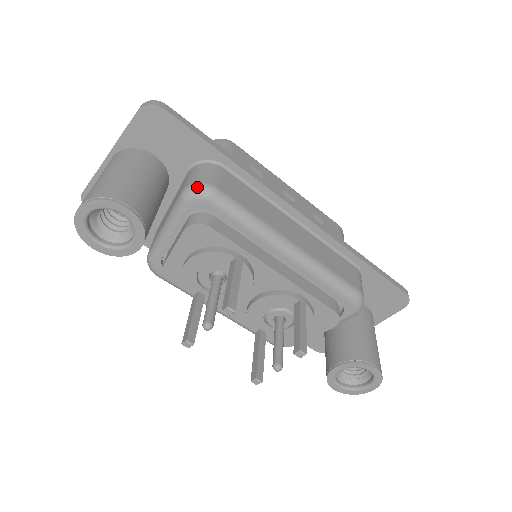
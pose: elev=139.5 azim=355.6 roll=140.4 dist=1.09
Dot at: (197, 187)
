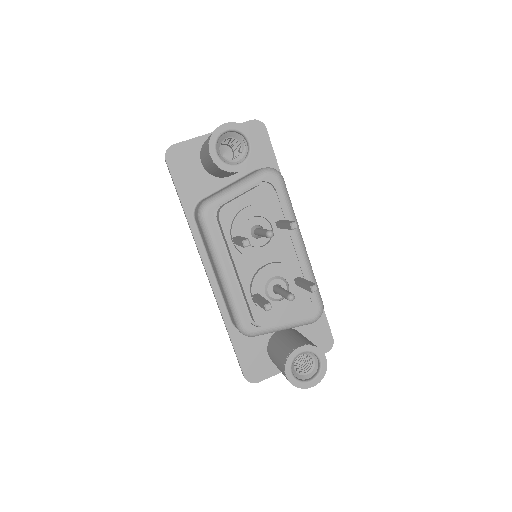
Dot at: (275, 169)
